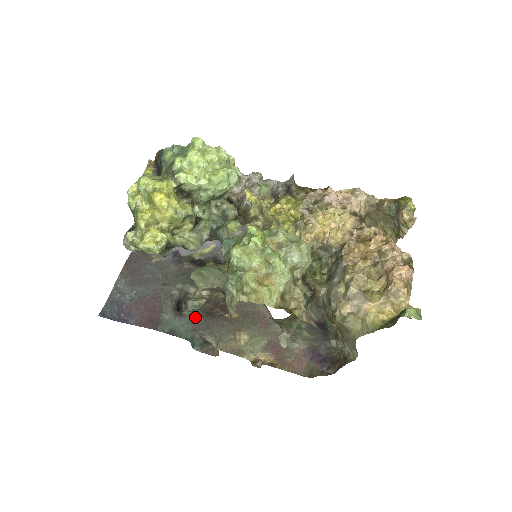
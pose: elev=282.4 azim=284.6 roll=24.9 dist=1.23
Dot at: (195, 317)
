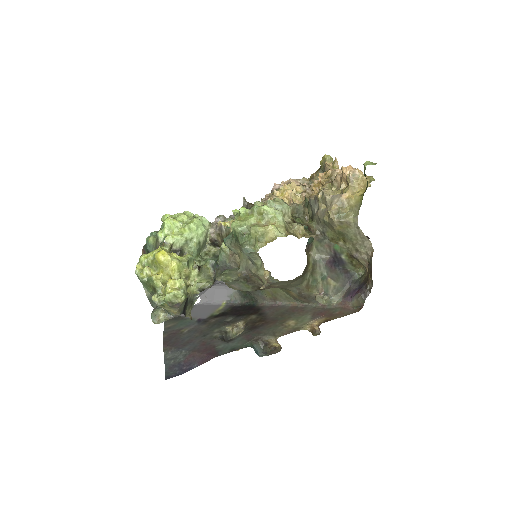
Dot at: (244, 335)
